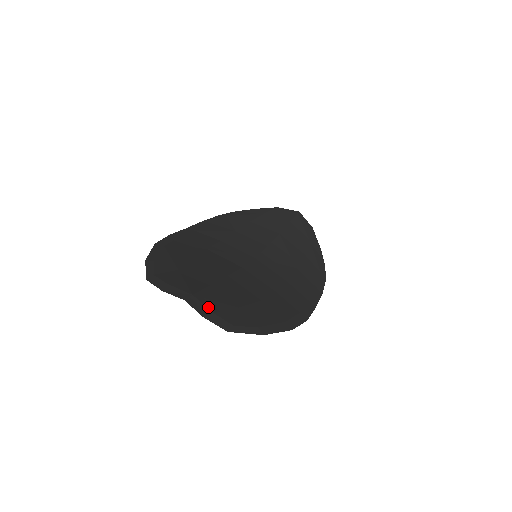
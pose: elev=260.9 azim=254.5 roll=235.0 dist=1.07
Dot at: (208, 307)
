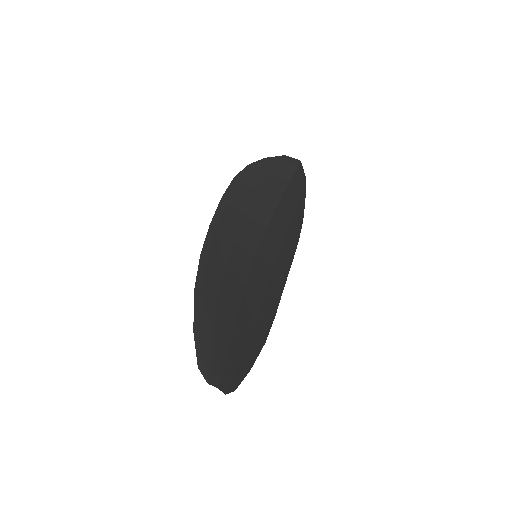
Dot at: (228, 382)
